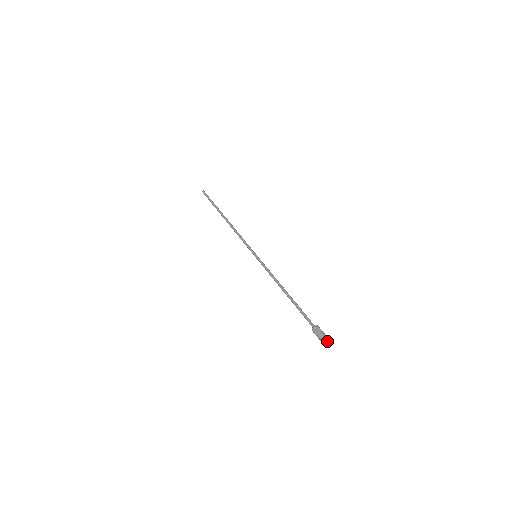
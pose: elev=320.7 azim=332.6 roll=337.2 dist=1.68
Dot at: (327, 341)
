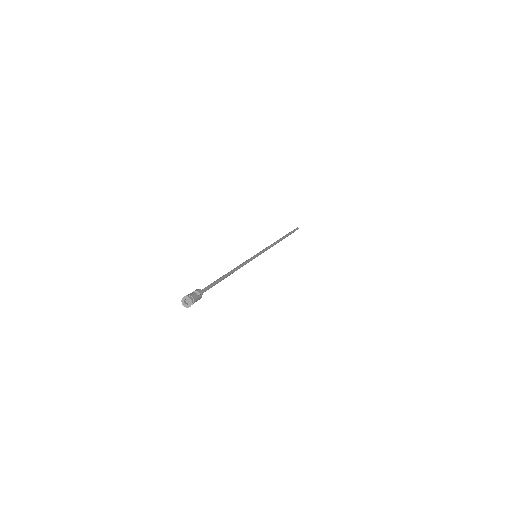
Dot at: (189, 303)
